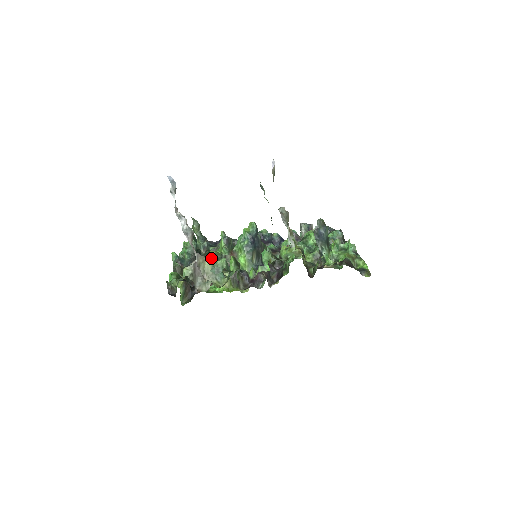
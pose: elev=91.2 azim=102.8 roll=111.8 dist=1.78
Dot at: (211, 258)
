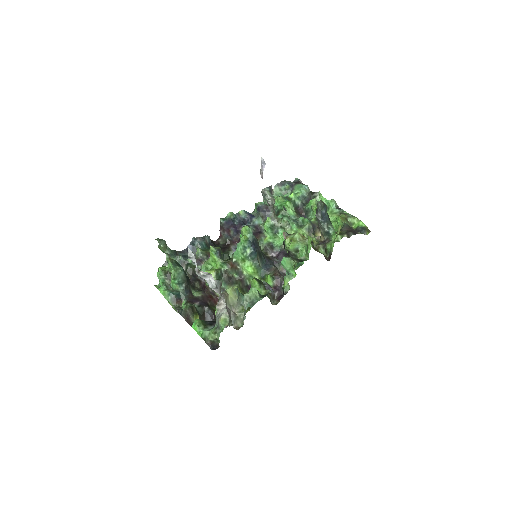
Dot at: (231, 289)
